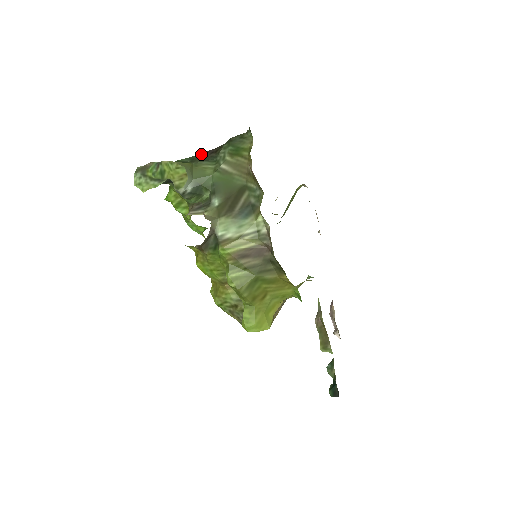
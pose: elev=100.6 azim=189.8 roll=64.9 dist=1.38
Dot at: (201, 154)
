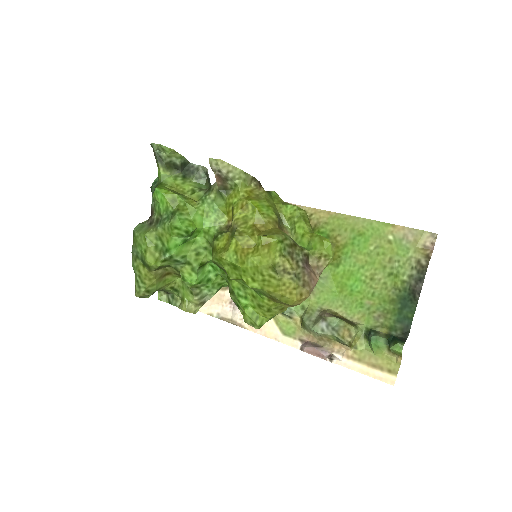
Dot at: occluded
